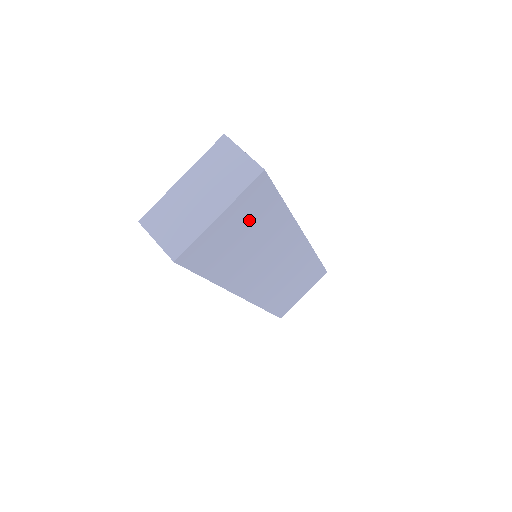
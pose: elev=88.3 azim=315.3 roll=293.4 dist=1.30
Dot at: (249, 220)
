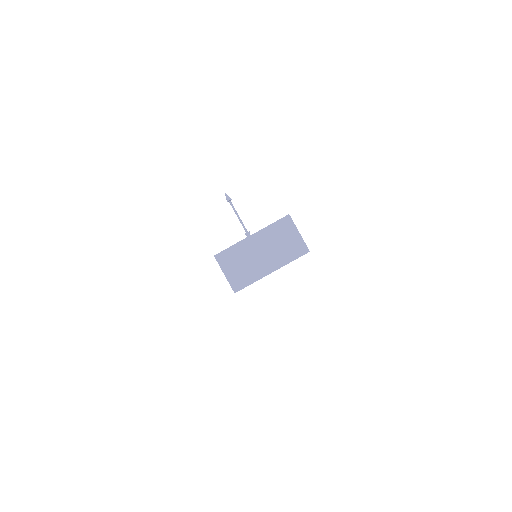
Dot at: occluded
